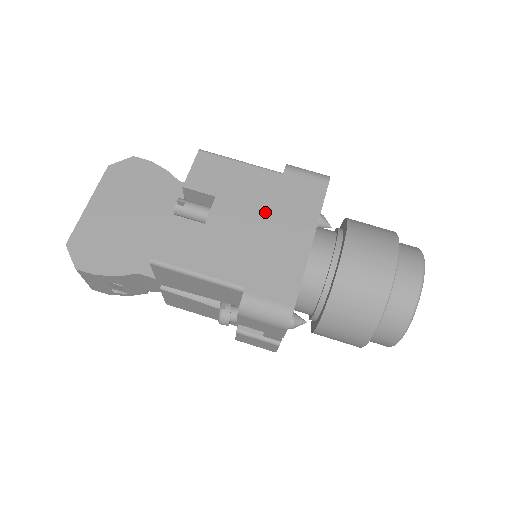
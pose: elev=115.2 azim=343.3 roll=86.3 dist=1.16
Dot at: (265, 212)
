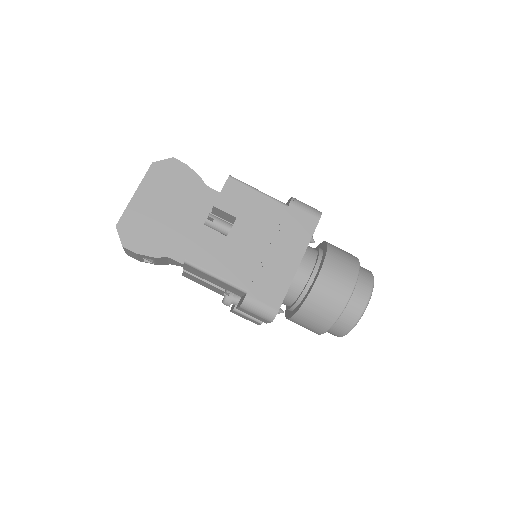
Dot at: (270, 236)
